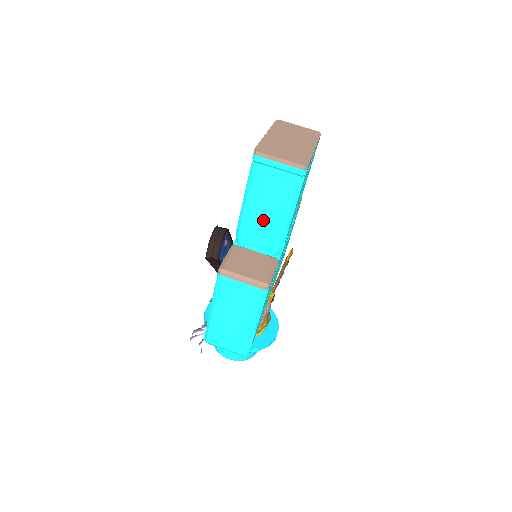
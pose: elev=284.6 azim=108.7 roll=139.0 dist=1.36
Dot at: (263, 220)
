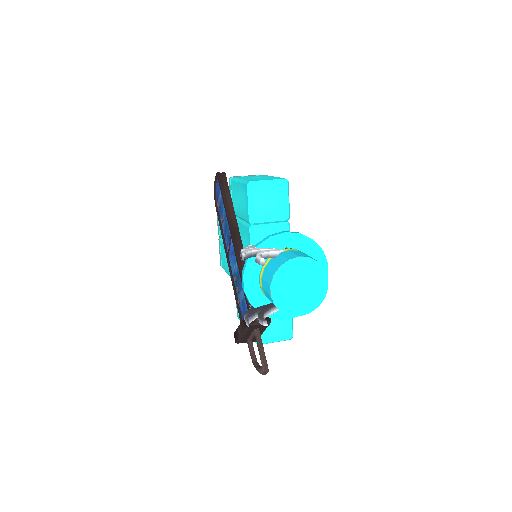
Dot at: occluded
